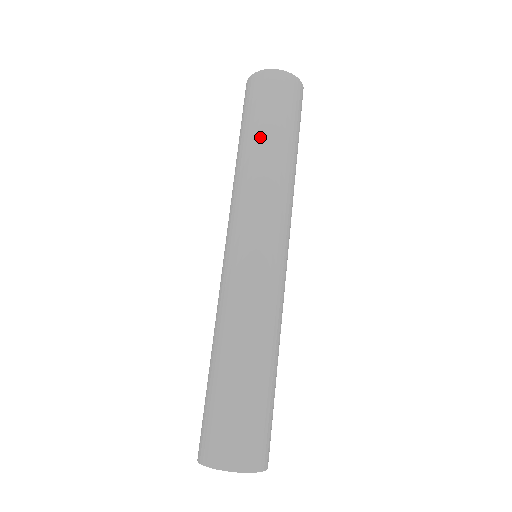
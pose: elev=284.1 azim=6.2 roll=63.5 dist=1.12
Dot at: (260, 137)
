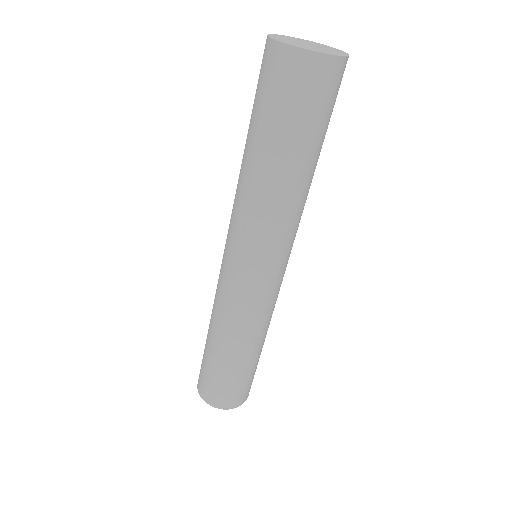
Dot at: (273, 154)
